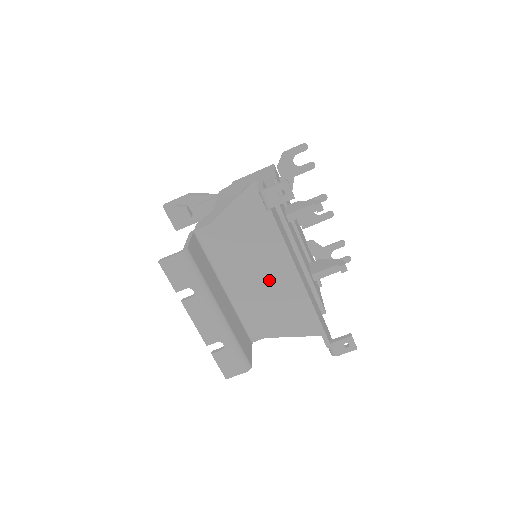
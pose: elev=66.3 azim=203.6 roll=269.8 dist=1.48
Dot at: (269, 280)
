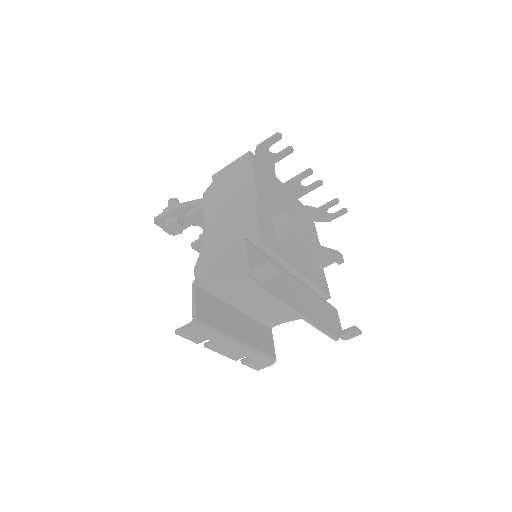
Dot at: occluded
